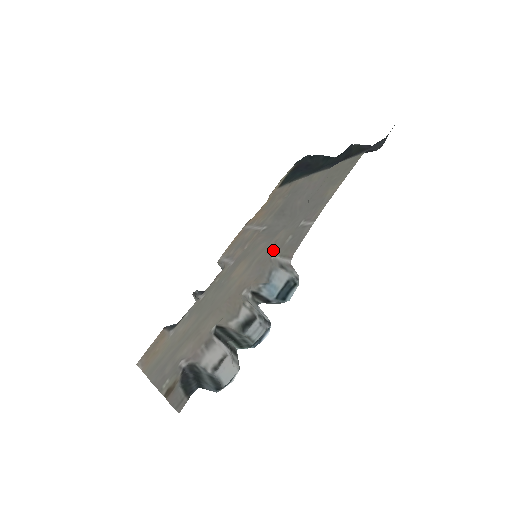
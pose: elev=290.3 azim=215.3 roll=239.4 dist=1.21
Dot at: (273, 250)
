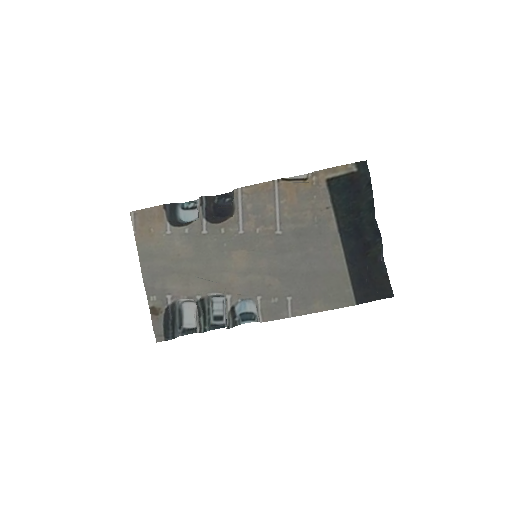
Dot at: (263, 291)
